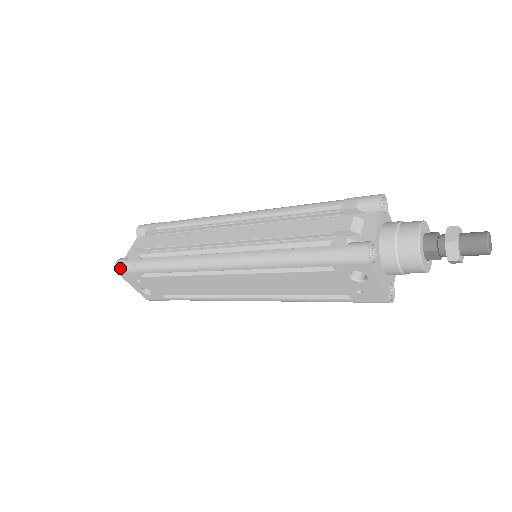
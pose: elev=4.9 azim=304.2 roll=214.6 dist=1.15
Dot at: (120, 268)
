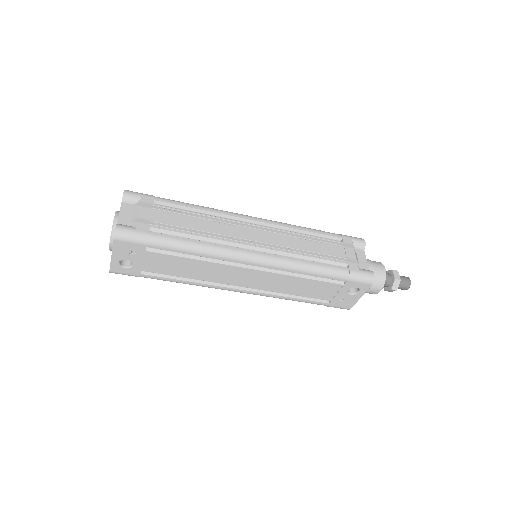
Dot at: (124, 236)
